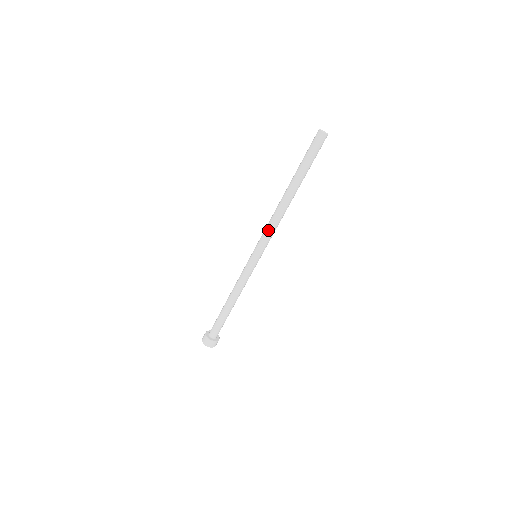
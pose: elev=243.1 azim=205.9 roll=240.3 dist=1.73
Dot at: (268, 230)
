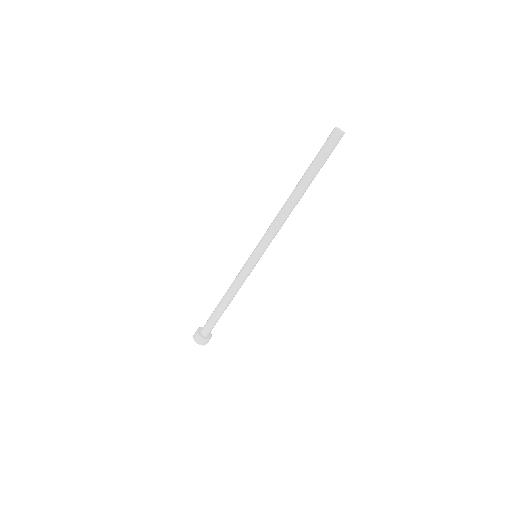
Dot at: (270, 230)
